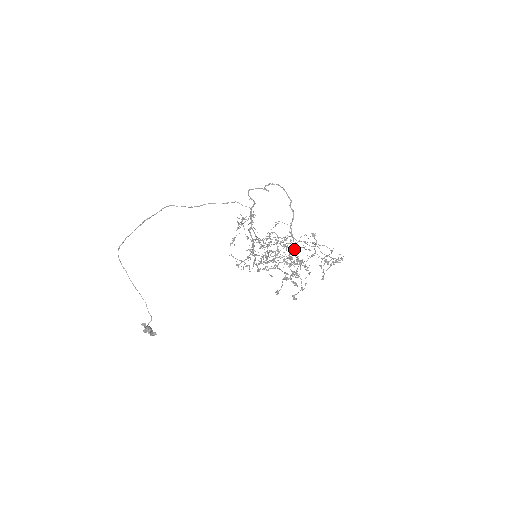
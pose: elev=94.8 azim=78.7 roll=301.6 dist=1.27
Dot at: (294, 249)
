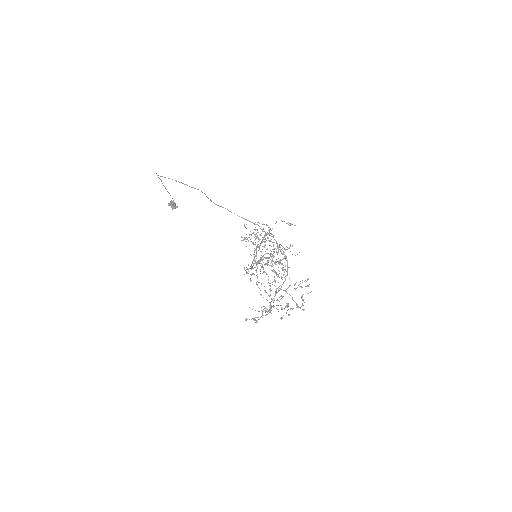
Dot at: occluded
